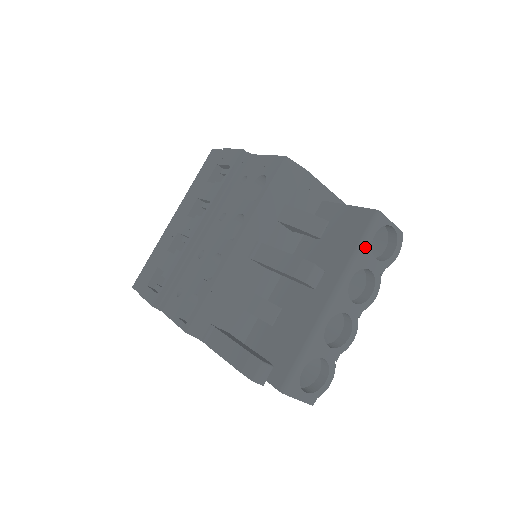
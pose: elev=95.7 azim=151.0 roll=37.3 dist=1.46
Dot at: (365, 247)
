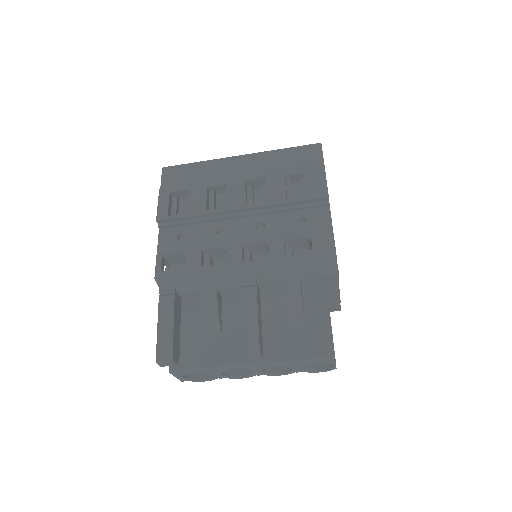
Dot at: (303, 363)
